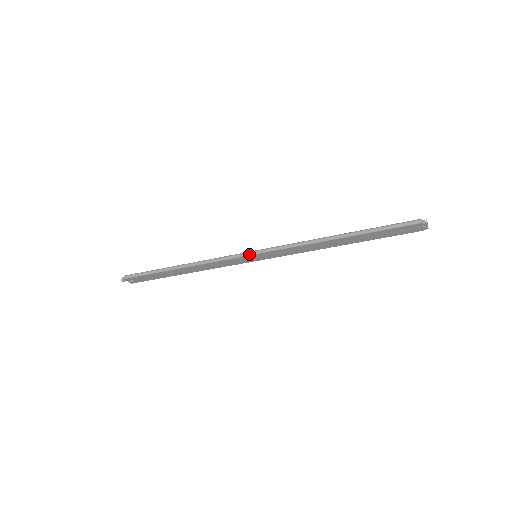
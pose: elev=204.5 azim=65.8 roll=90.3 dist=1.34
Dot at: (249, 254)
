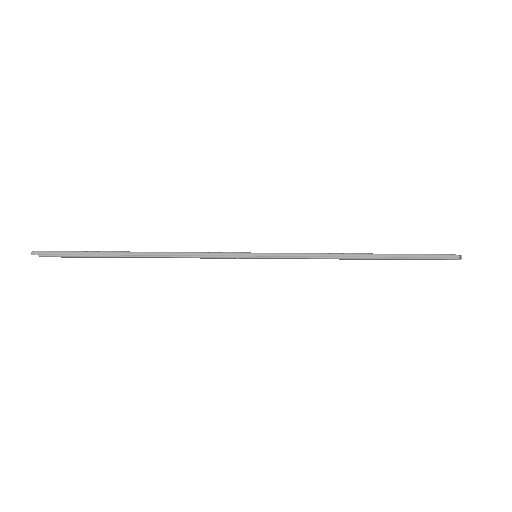
Dot at: (252, 256)
